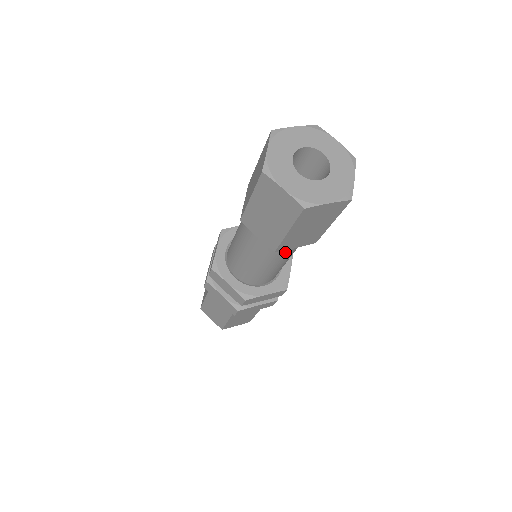
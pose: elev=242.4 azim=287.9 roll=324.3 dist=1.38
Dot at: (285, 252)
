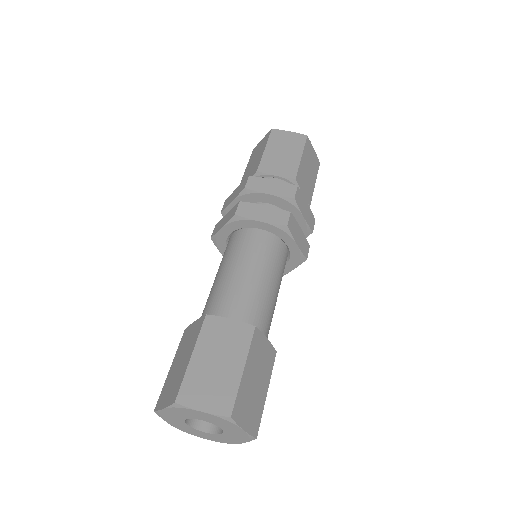
Dot at: occluded
